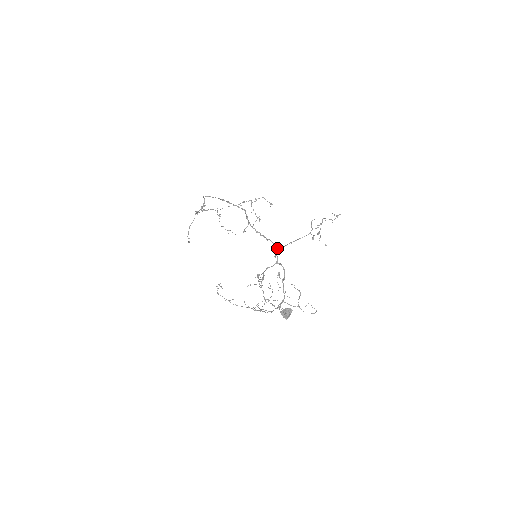
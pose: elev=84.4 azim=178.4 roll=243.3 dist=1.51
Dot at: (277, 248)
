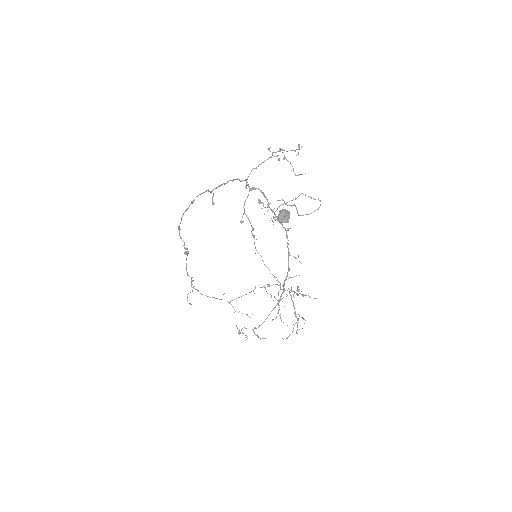
Dot at: (244, 180)
